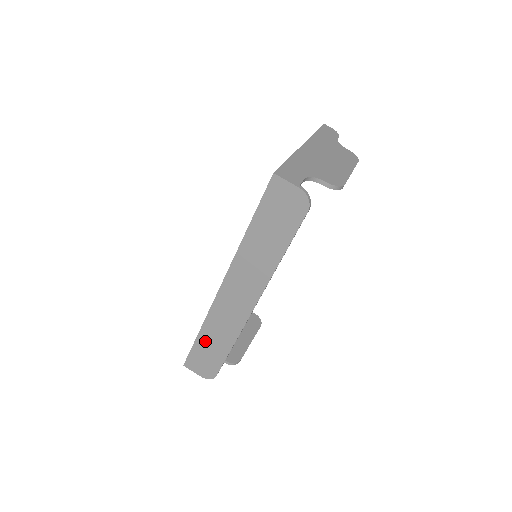
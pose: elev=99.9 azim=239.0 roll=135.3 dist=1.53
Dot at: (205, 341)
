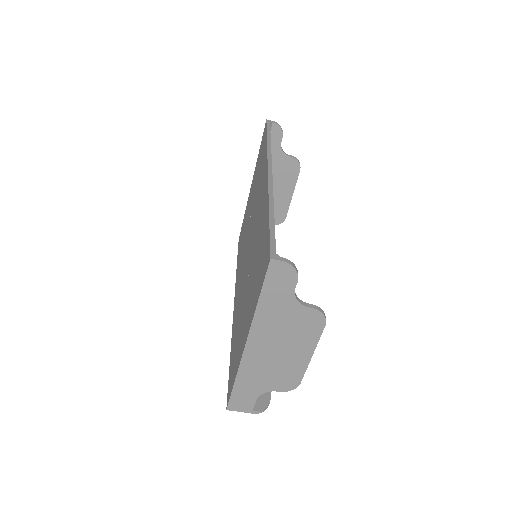
Dot at: occluded
